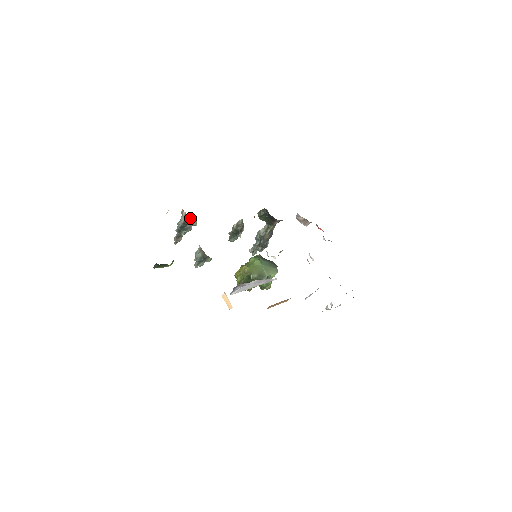
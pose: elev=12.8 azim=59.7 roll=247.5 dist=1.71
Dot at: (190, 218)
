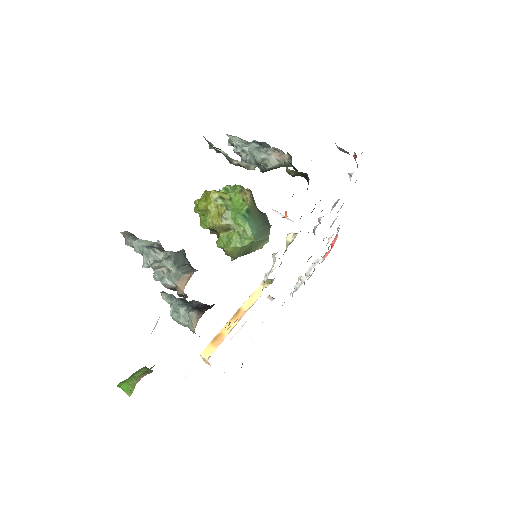
Dot at: occluded
